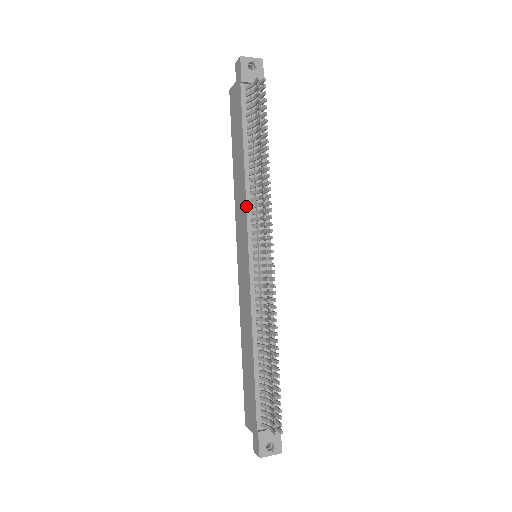
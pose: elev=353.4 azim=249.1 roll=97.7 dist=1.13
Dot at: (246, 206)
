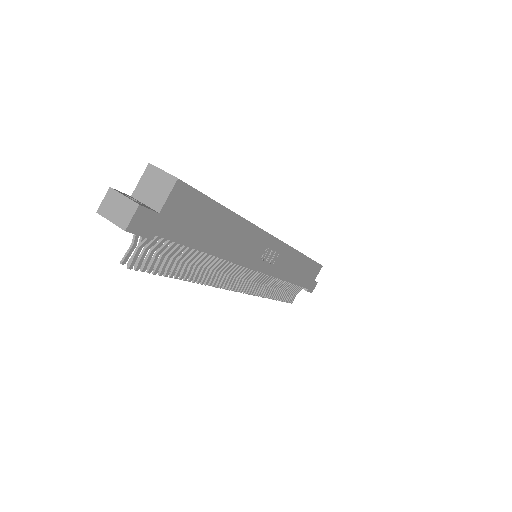
Dot at: occluded
